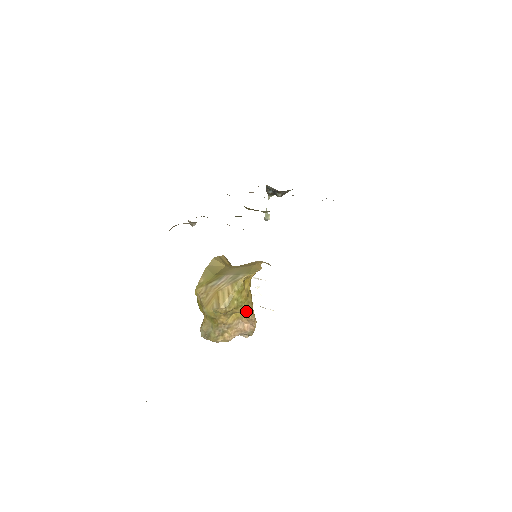
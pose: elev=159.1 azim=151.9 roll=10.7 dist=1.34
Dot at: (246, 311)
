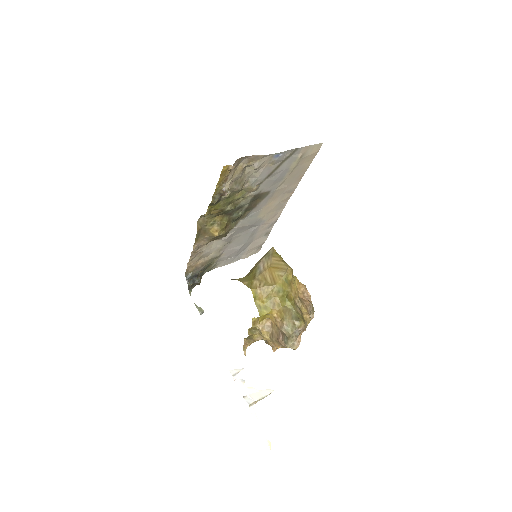
Dot at: (296, 280)
